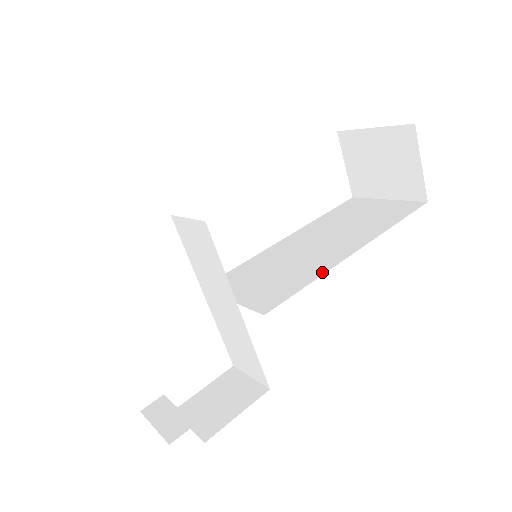
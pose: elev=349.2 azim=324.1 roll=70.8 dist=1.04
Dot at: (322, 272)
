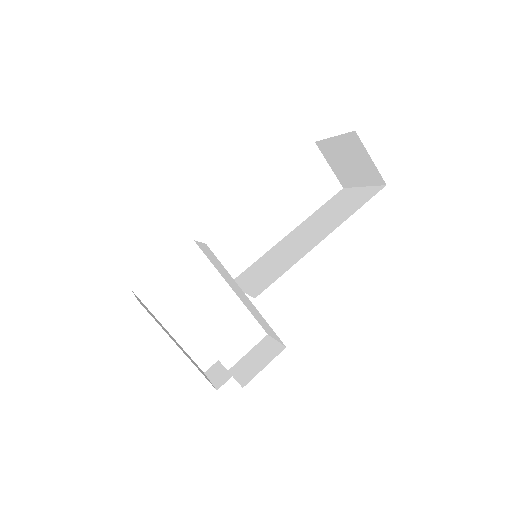
Dot at: (297, 260)
